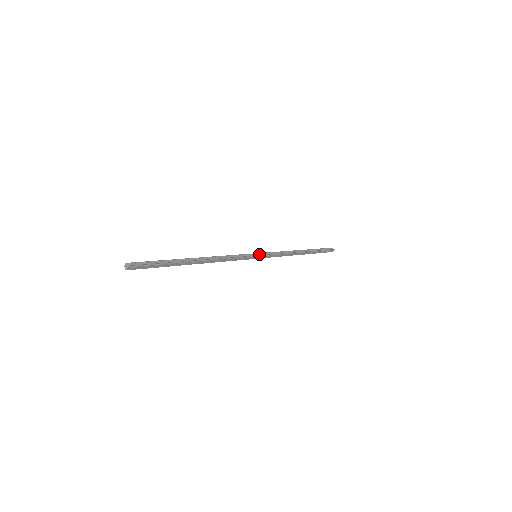
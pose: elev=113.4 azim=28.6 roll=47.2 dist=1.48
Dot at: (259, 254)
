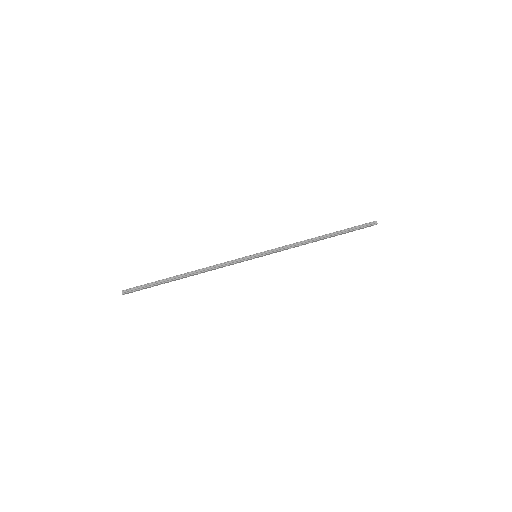
Dot at: (259, 254)
